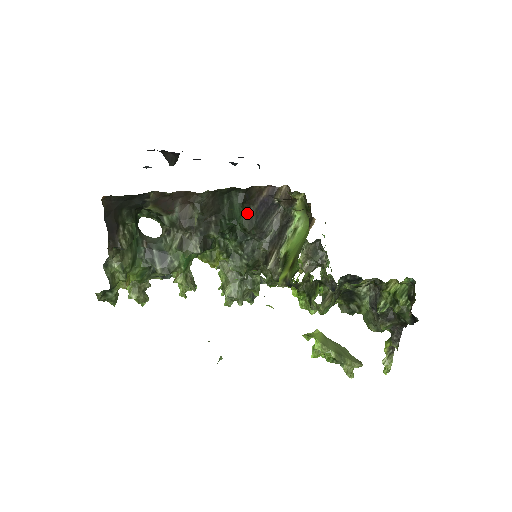
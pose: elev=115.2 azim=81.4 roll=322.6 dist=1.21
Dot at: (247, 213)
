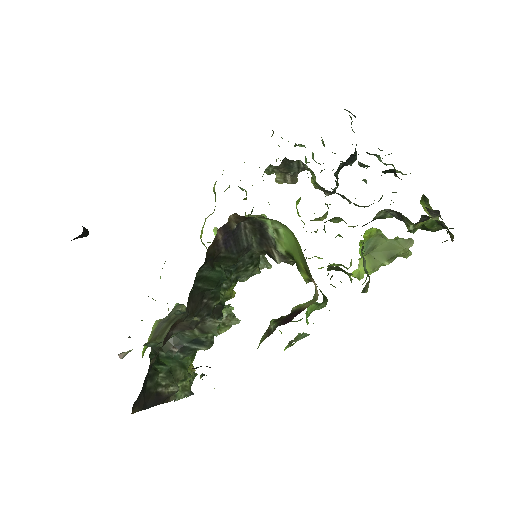
Dot at: (222, 260)
